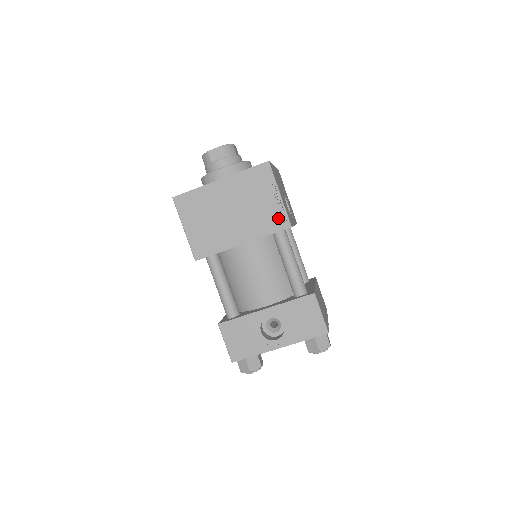
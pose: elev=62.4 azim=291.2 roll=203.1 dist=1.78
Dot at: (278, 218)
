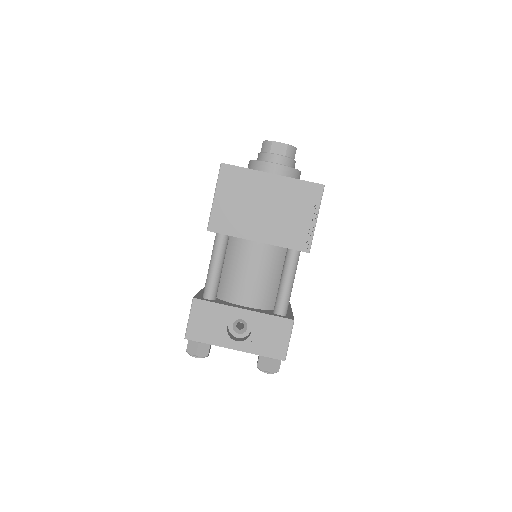
Dot at: (303, 238)
